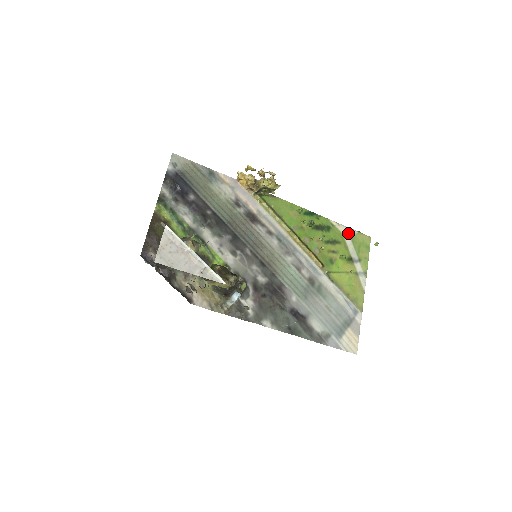
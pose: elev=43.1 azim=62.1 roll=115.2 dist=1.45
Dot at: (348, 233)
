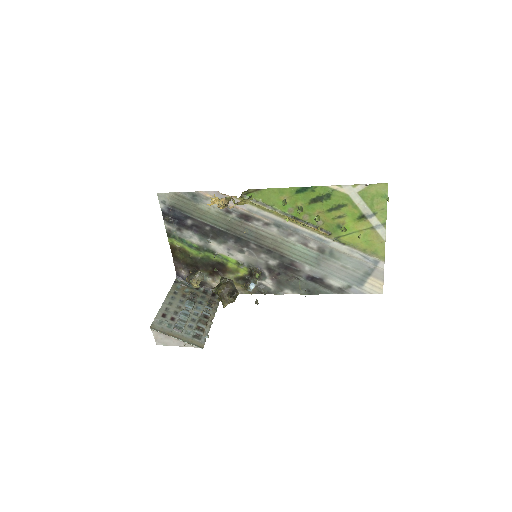
Dot at: (355, 191)
